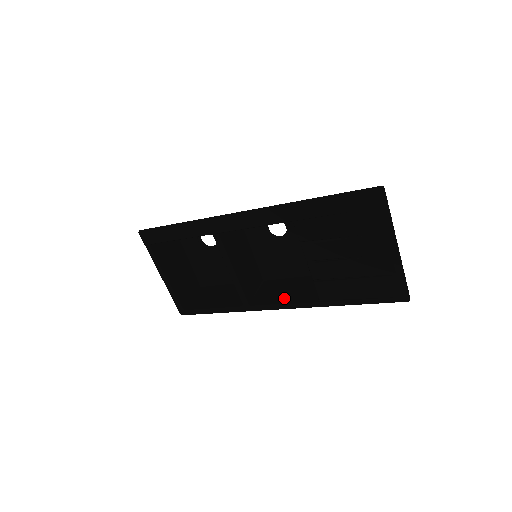
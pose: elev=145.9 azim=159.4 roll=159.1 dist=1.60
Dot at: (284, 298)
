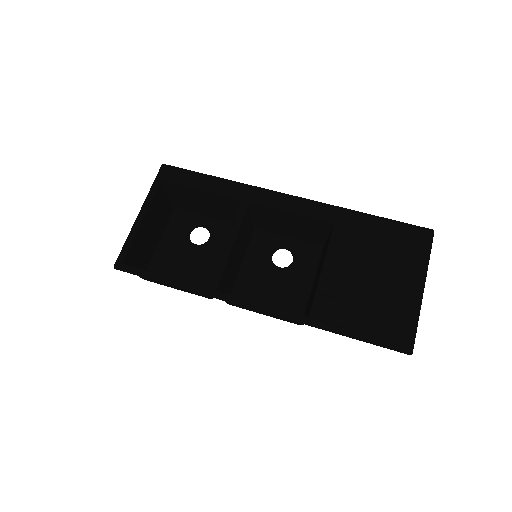
Dot at: occluded
